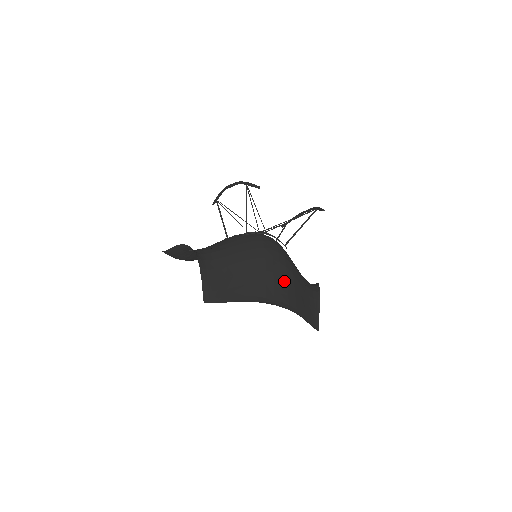
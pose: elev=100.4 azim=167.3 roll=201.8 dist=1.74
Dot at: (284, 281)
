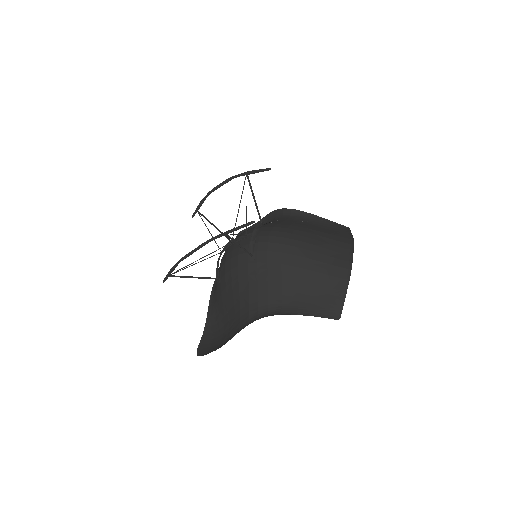
Dot at: (320, 239)
